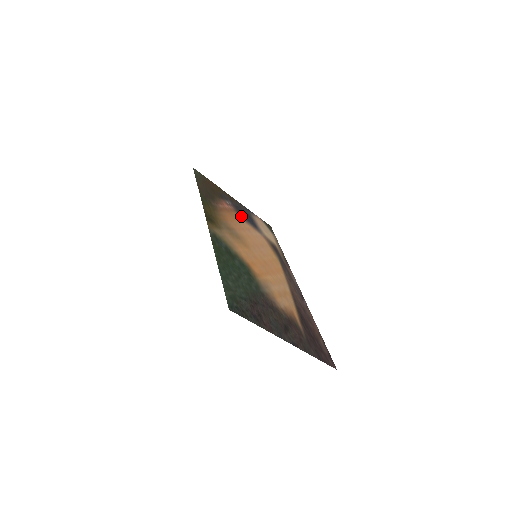
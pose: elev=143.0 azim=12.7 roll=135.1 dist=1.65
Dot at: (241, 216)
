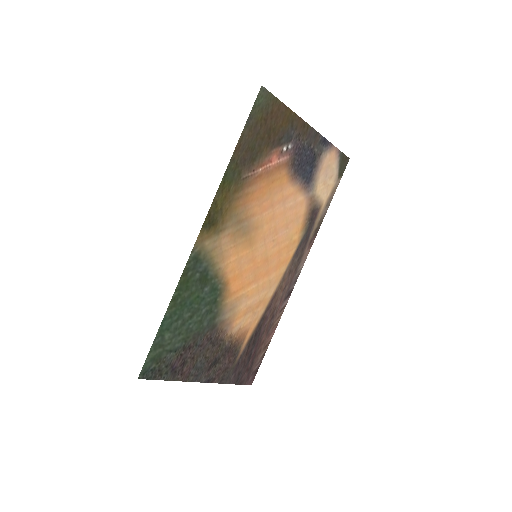
Dot at: (292, 171)
